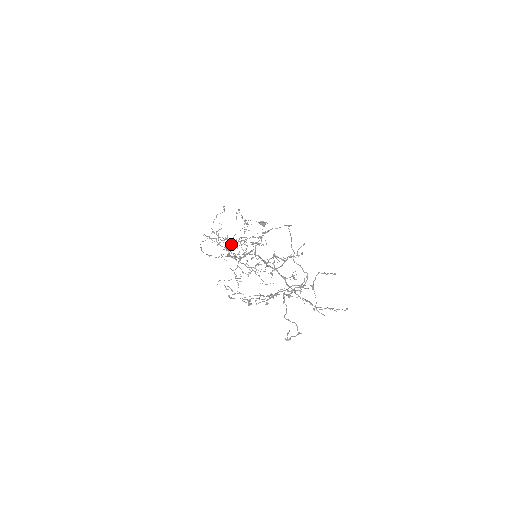
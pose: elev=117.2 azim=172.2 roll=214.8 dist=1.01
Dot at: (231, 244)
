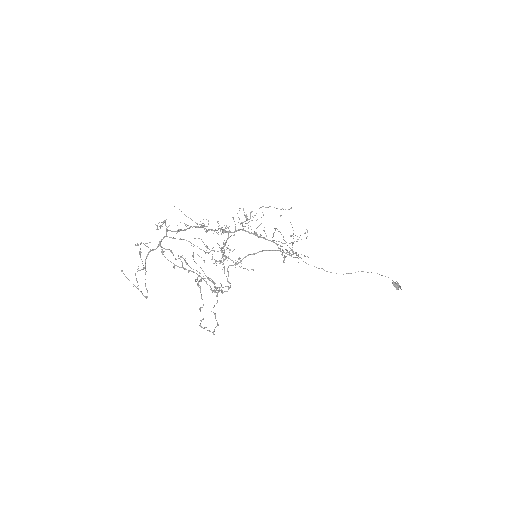
Dot at: (256, 234)
